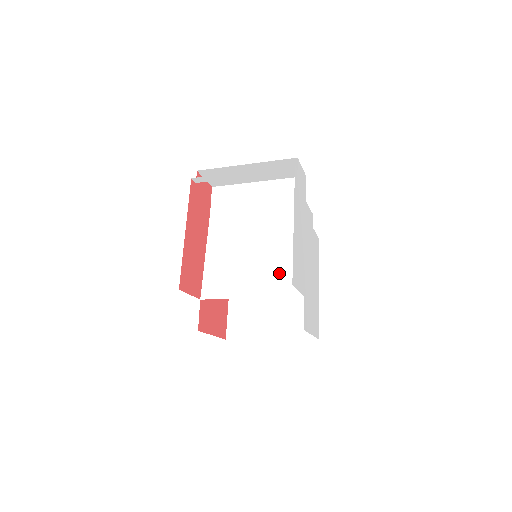
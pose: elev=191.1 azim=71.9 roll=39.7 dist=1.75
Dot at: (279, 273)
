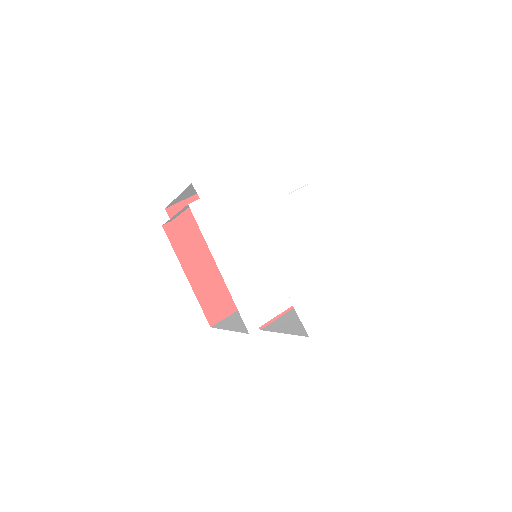
Dot at: occluded
